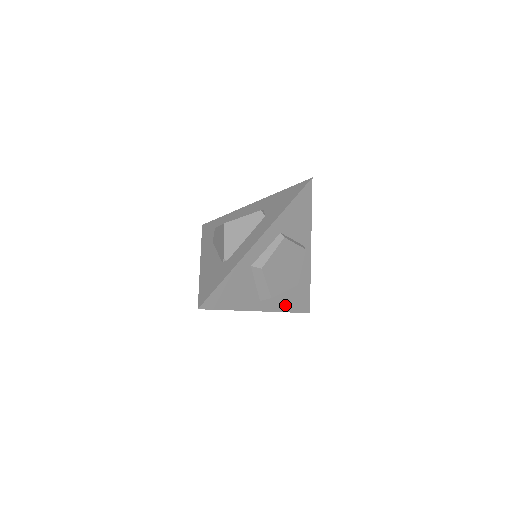
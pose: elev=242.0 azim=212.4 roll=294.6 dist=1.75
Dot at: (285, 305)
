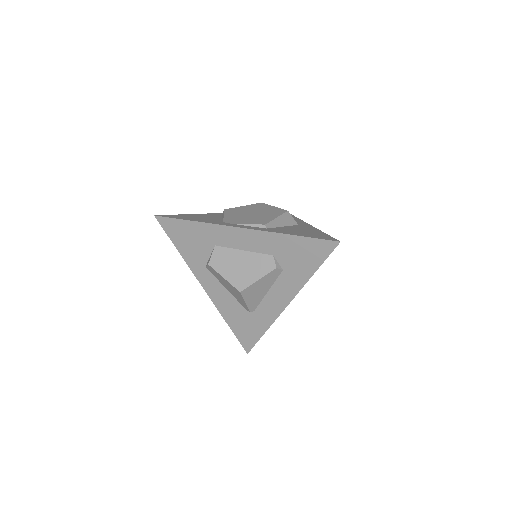
Dot at: occluded
